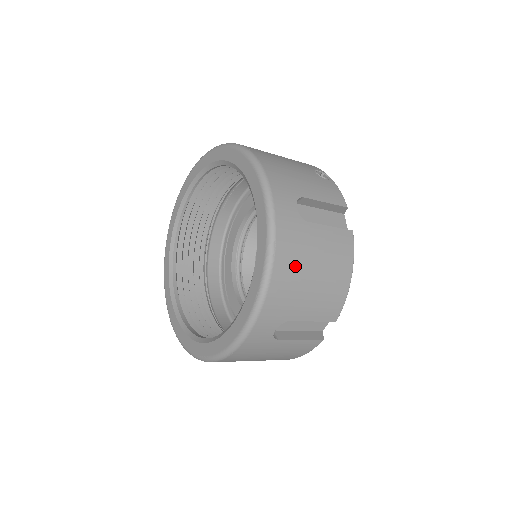
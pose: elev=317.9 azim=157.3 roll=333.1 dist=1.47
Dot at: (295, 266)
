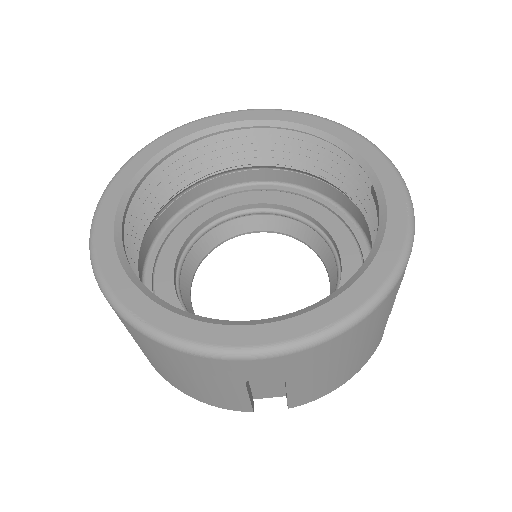
Dot at: occluded
